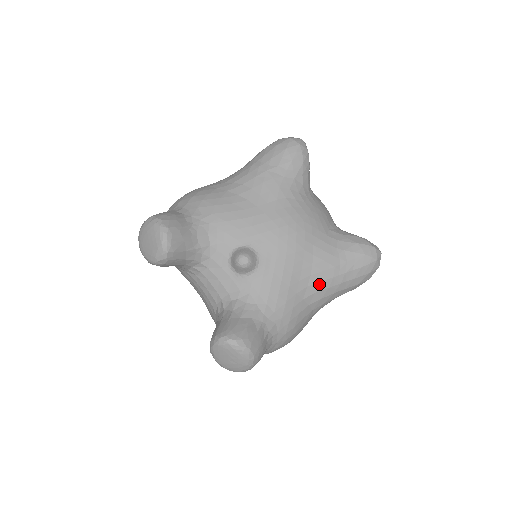
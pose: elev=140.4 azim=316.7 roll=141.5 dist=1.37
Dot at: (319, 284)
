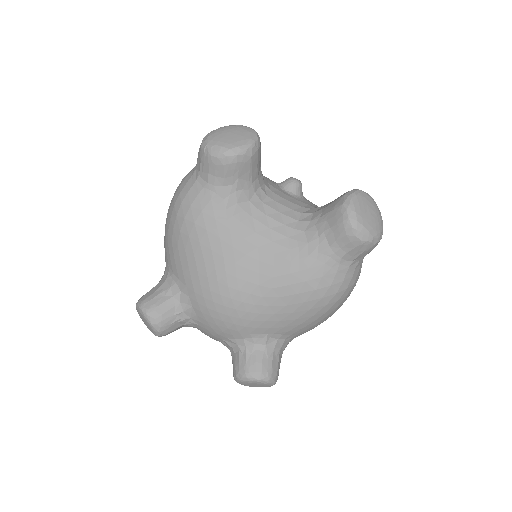
Dot at: occluded
